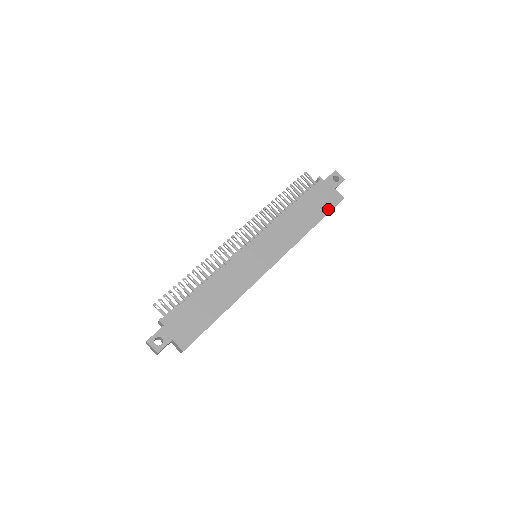
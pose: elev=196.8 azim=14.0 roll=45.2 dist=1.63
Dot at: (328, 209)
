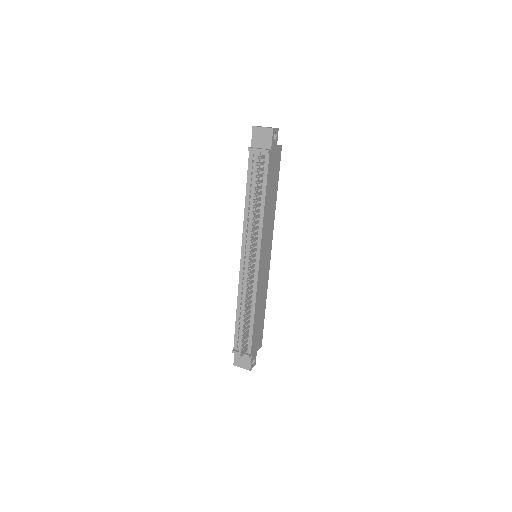
Dot at: (278, 170)
